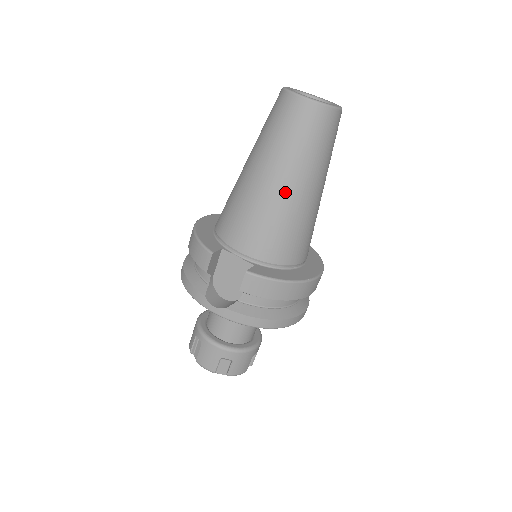
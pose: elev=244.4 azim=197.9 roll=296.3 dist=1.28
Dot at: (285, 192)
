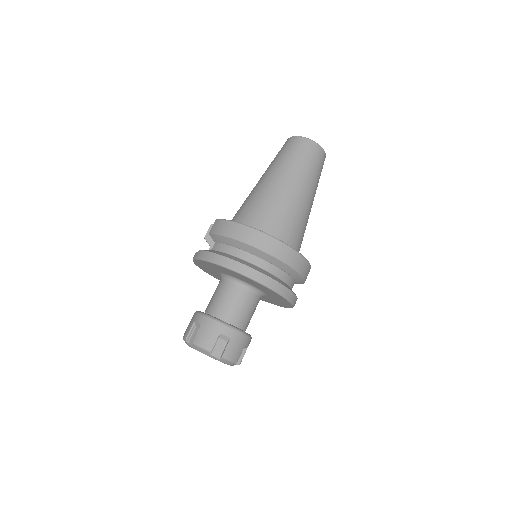
Dot at: (263, 182)
